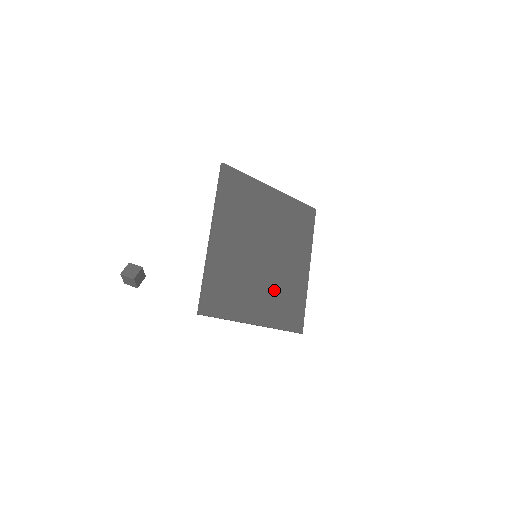
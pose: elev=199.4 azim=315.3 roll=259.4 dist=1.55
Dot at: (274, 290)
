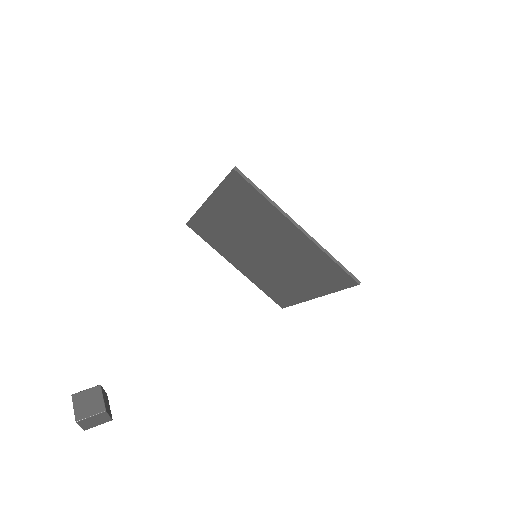
Dot at: (294, 253)
